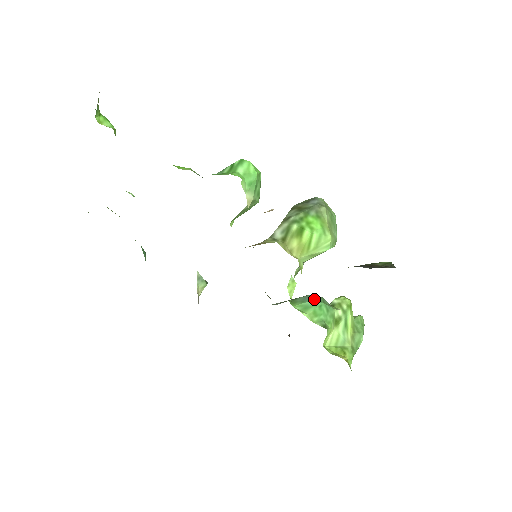
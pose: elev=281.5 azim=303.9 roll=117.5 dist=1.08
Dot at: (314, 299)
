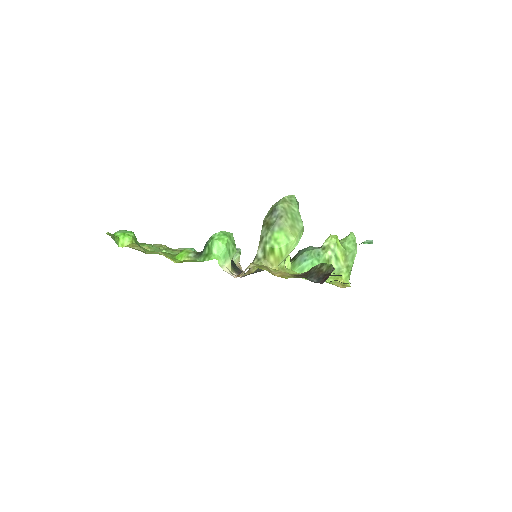
Dot at: (307, 257)
